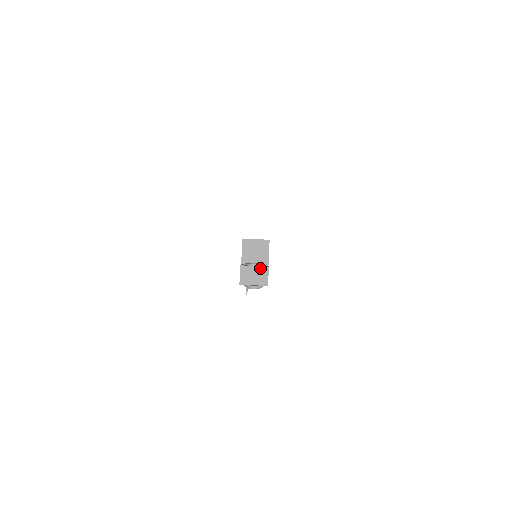
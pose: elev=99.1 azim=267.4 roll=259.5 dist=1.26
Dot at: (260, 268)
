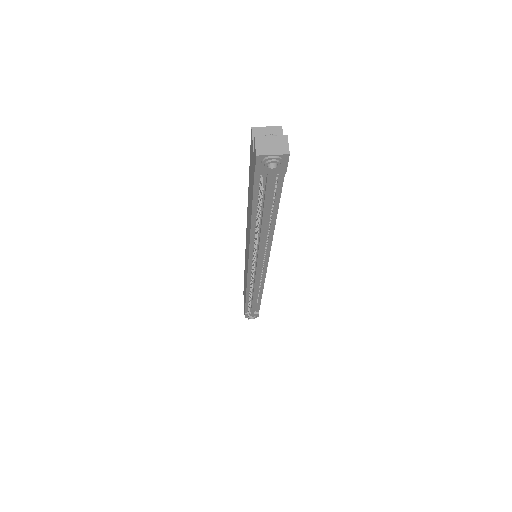
Dot at: (278, 137)
